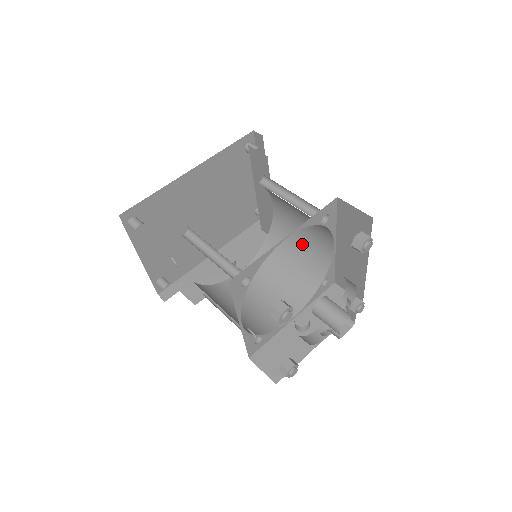
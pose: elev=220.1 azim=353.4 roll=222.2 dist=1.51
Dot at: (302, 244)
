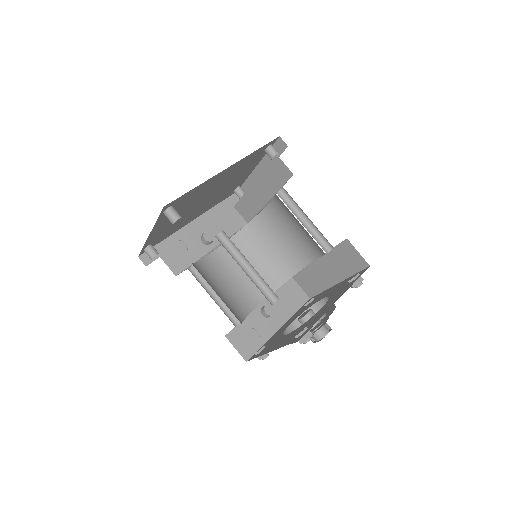
Dot at: (282, 244)
